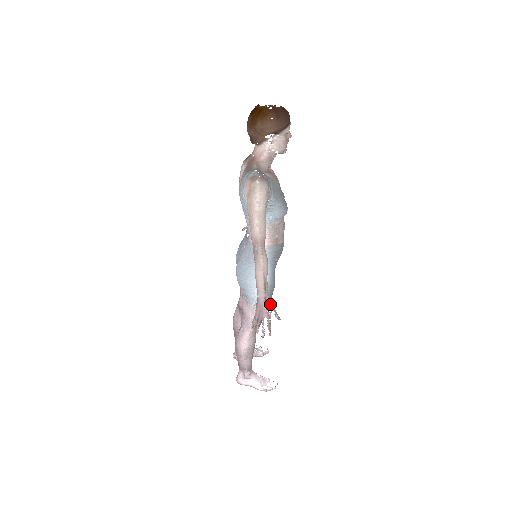
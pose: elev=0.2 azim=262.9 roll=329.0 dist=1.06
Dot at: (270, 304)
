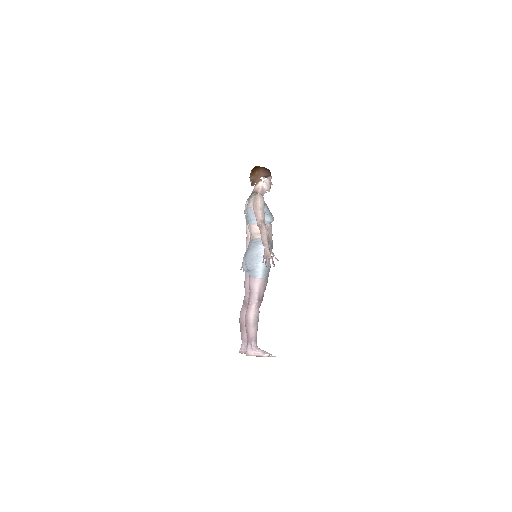
Dot at: (272, 252)
